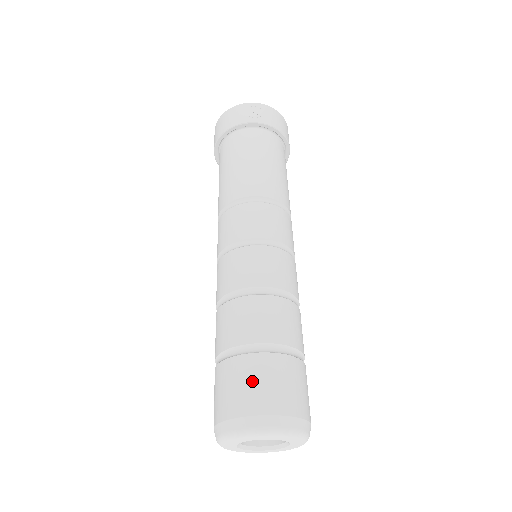
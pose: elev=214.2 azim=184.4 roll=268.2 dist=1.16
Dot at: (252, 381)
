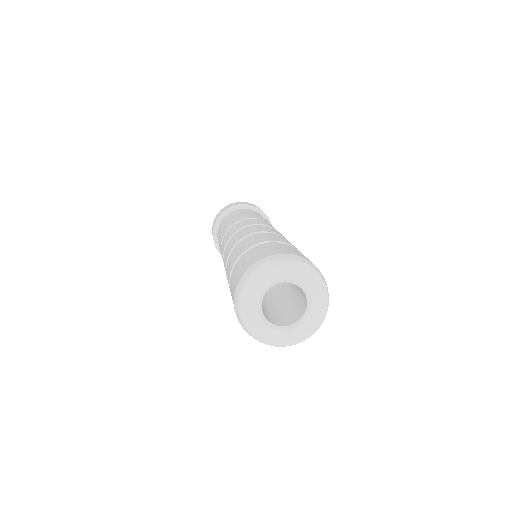
Dot at: occluded
